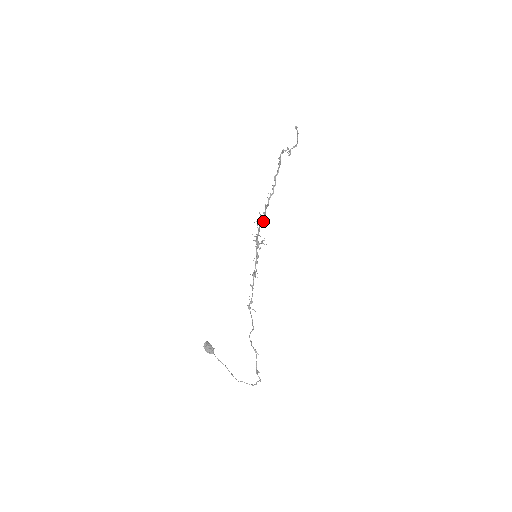
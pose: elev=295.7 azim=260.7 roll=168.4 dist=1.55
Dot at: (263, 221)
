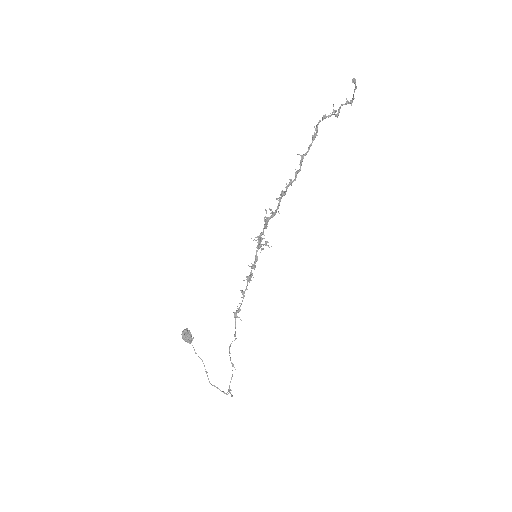
Dot at: (273, 216)
